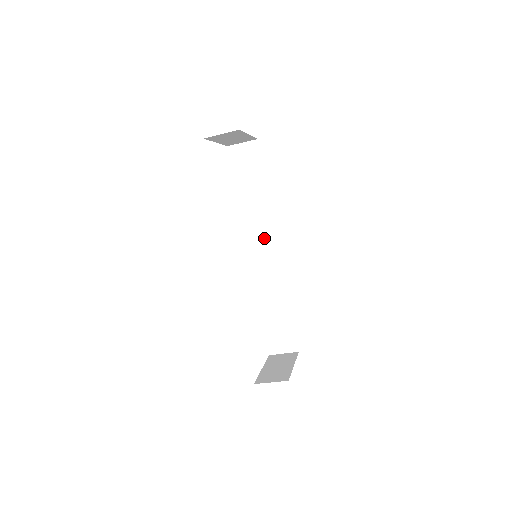
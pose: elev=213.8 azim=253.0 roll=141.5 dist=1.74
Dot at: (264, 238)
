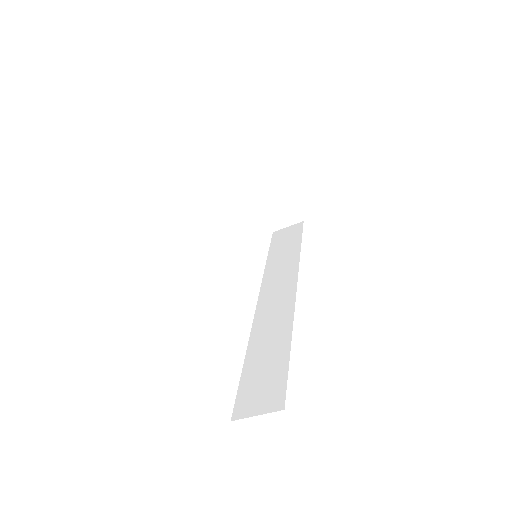
Dot at: (282, 284)
